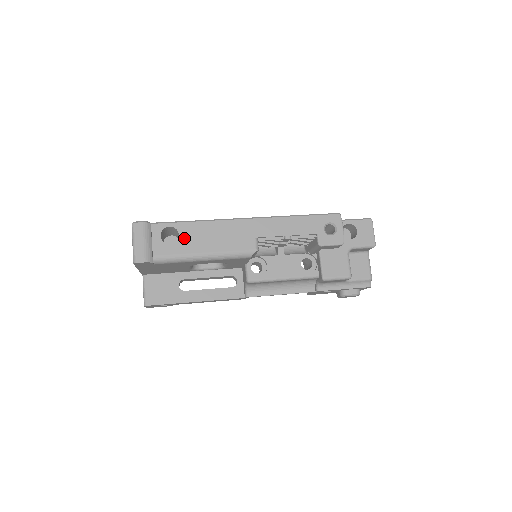
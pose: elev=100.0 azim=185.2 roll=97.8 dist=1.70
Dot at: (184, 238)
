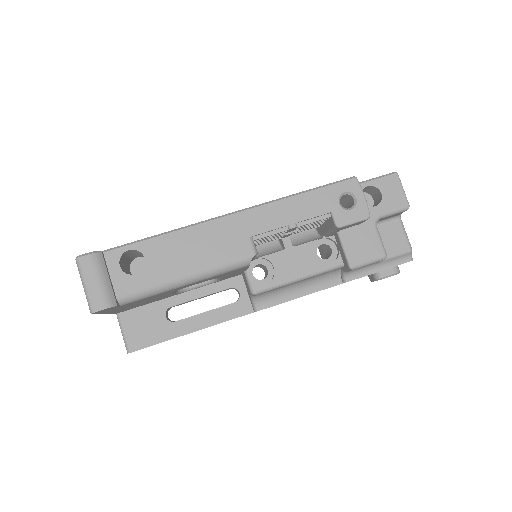
Dot at: (152, 261)
